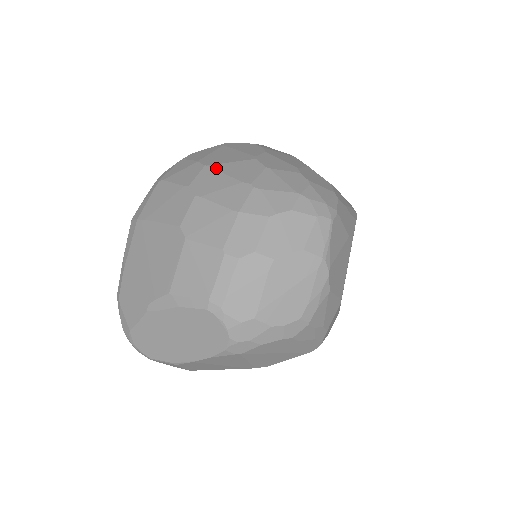
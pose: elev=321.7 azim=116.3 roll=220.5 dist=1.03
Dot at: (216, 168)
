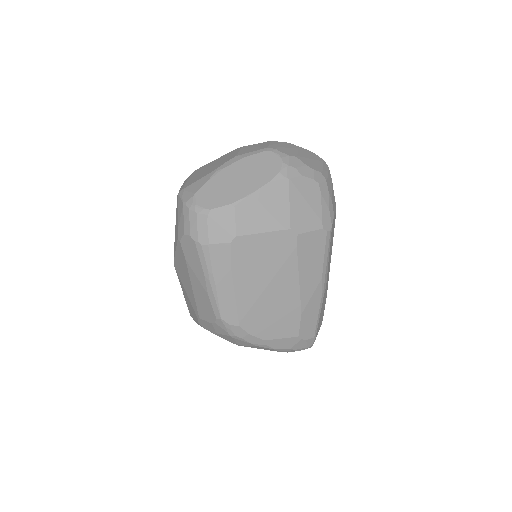
Dot at: occluded
